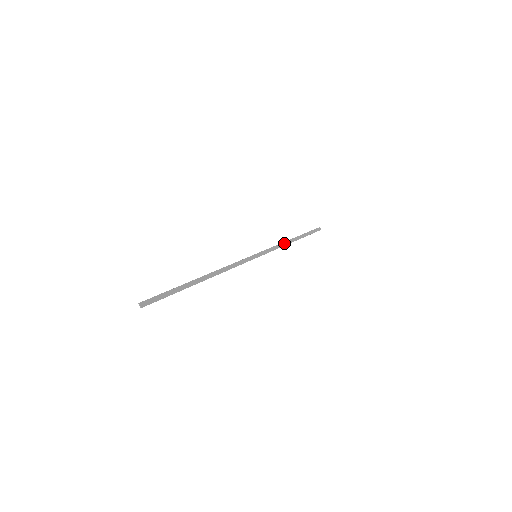
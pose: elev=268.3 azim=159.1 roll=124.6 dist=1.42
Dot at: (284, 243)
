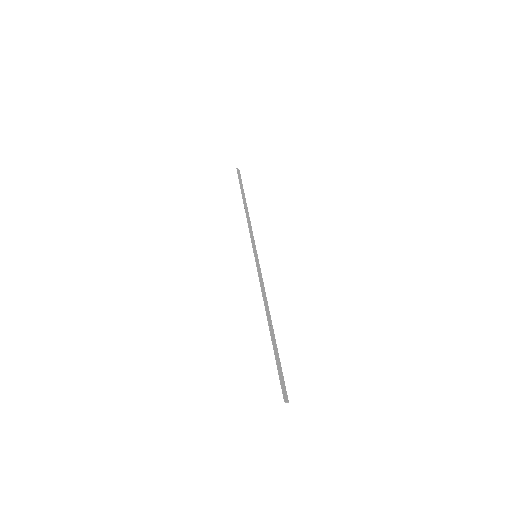
Dot at: (248, 218)
